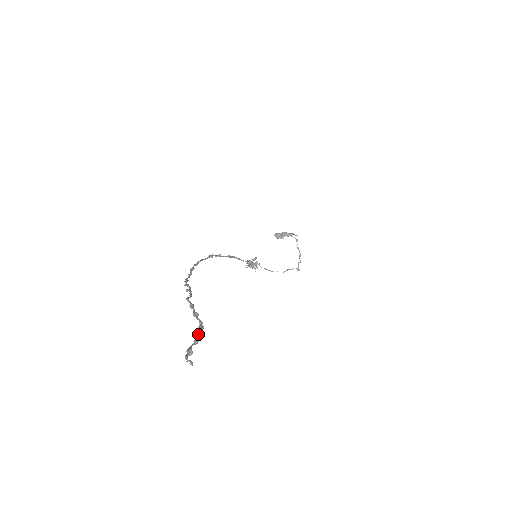
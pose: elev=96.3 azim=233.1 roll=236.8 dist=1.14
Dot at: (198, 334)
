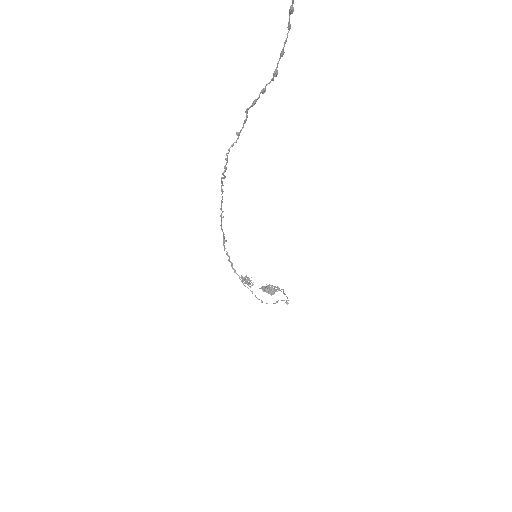
Dot at: (284, 43)
